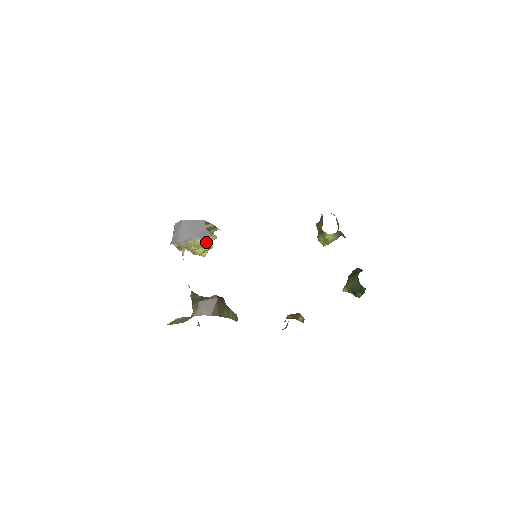
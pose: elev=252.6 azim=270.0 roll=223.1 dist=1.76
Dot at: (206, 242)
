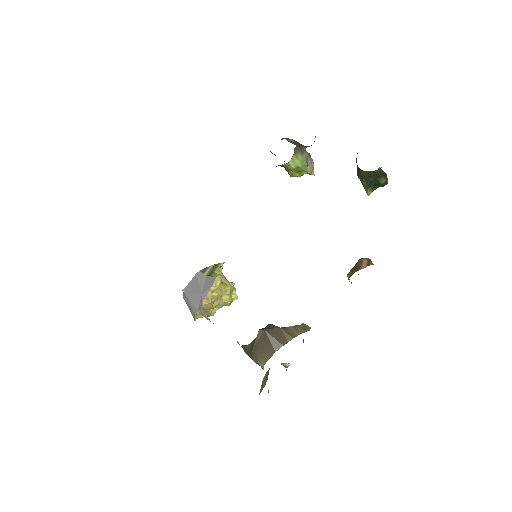
Dot at: (217, 288)
